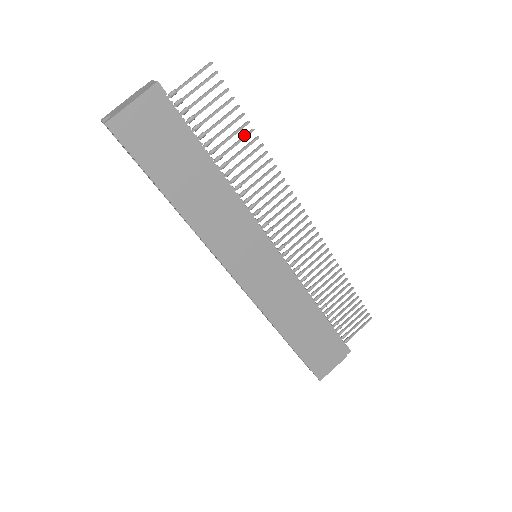
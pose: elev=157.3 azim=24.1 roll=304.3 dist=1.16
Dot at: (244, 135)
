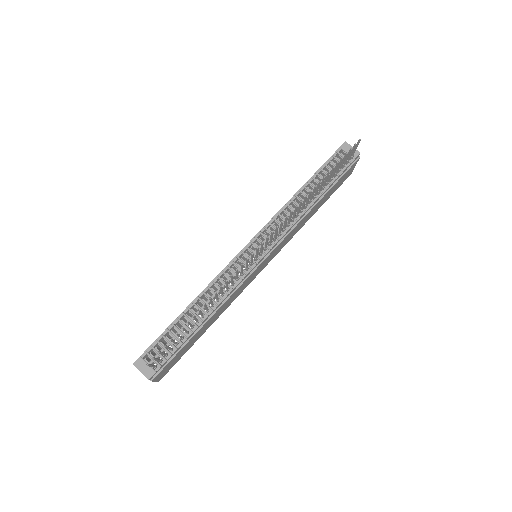
Dot at: occluded
